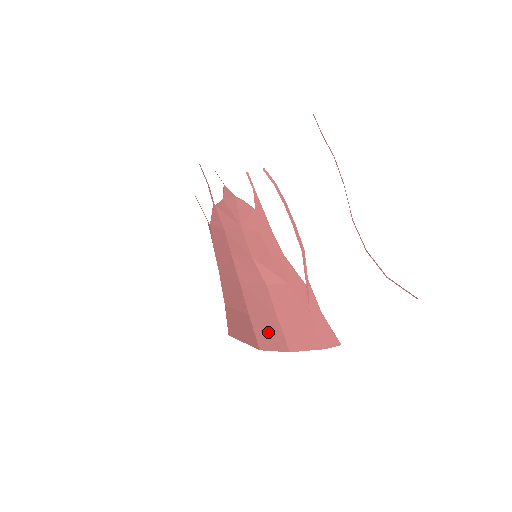
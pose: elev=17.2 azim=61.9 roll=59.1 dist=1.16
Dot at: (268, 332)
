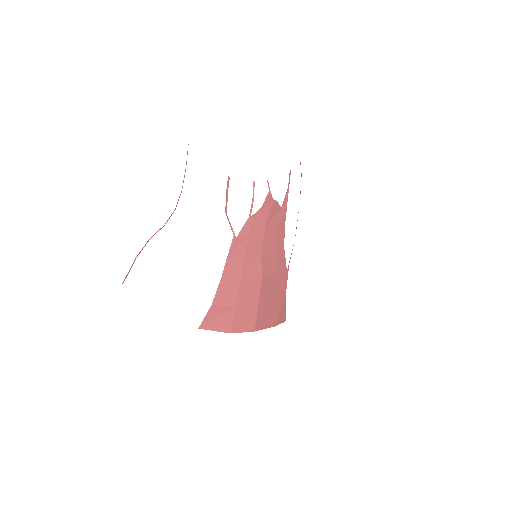
Dot at: (244, 318)
